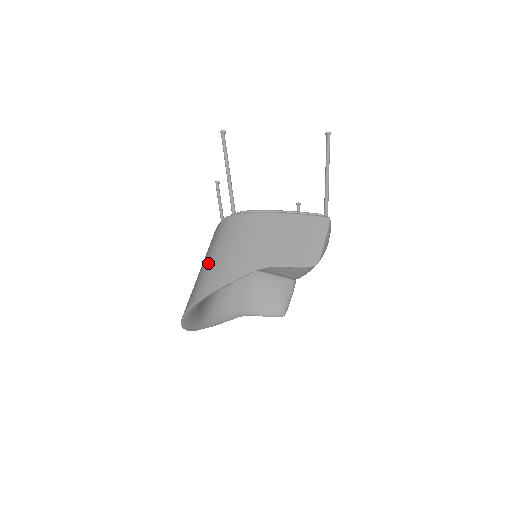
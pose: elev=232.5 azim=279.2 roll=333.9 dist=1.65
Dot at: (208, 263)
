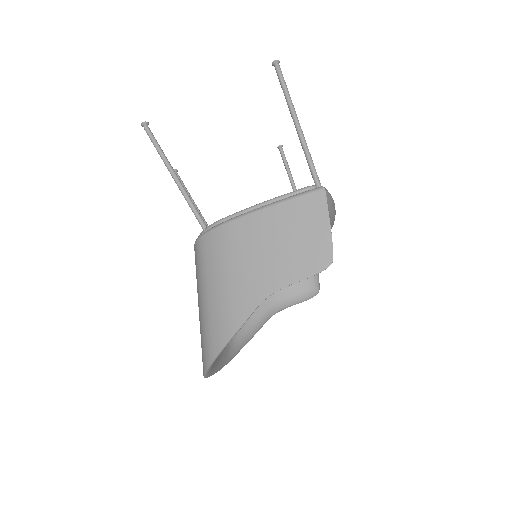
Dot at: (202, 309)
